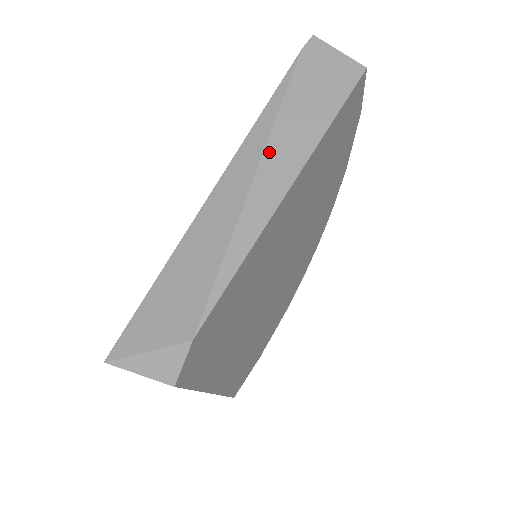
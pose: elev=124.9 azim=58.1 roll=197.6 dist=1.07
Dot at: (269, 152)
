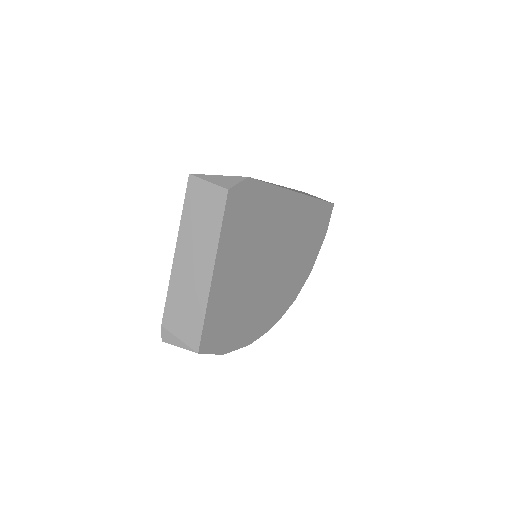
Dot at: (289, 188)
